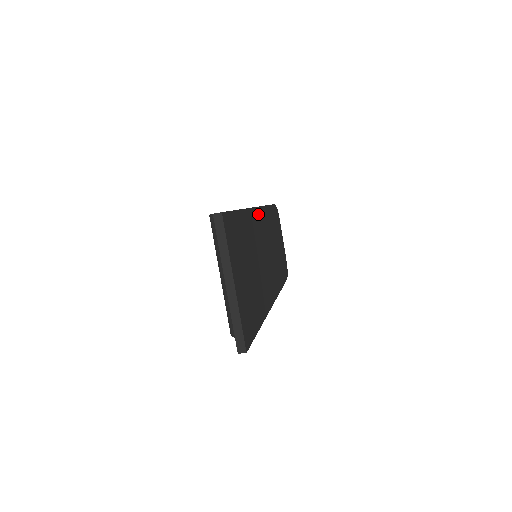
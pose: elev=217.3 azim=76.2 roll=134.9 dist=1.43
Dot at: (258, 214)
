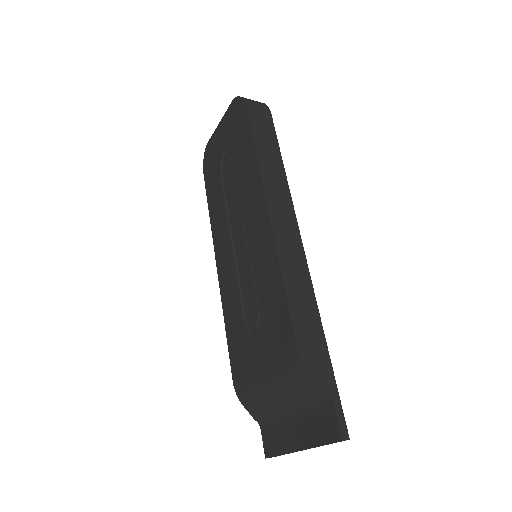
Dot at: occluded
